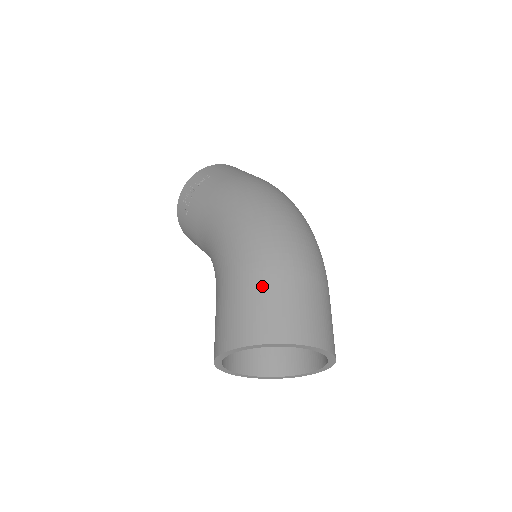
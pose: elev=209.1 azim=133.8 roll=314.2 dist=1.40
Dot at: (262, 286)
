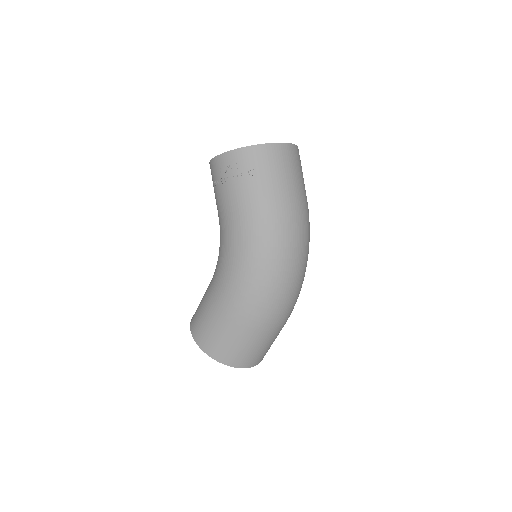
Dot at: (238, 334)
